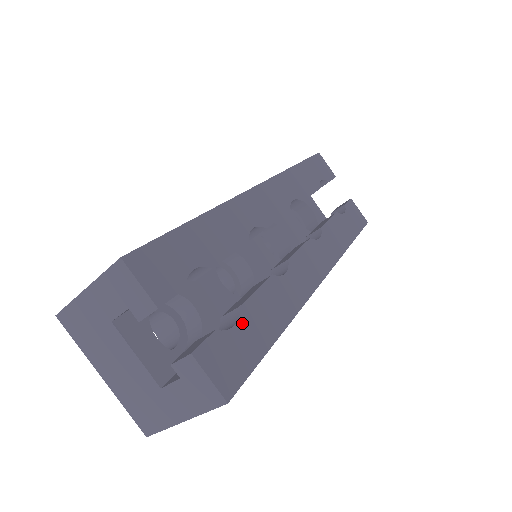
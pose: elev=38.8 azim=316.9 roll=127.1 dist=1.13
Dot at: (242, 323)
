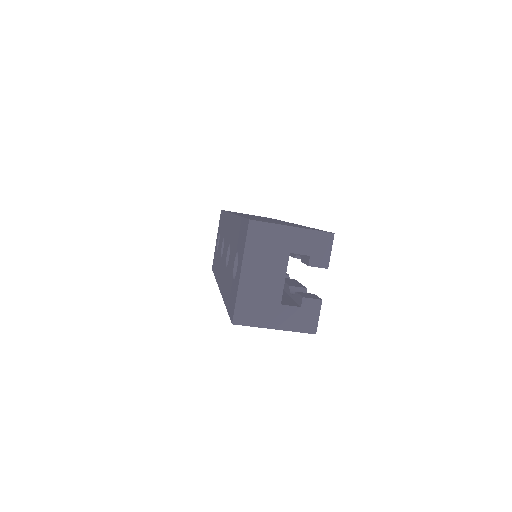
Dot at: occluded
